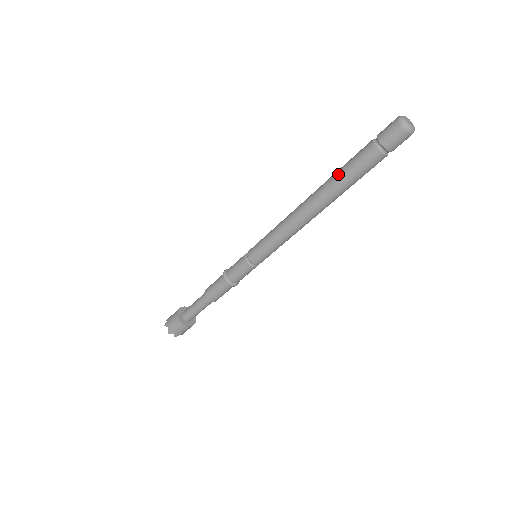
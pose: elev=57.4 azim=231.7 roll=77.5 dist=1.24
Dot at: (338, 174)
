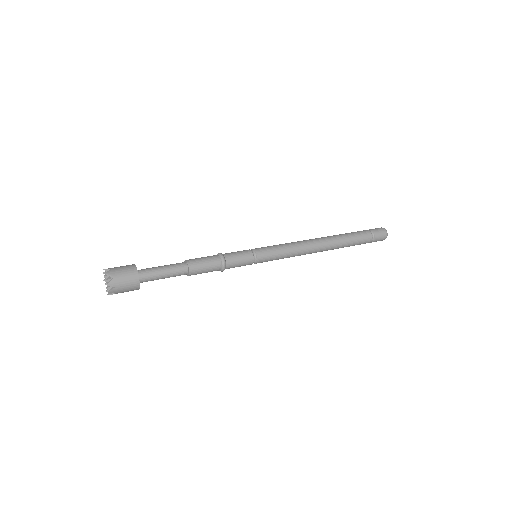
Dot at: (346, 235)
